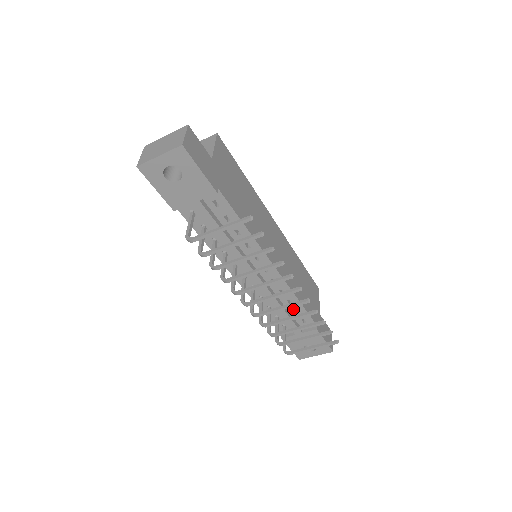
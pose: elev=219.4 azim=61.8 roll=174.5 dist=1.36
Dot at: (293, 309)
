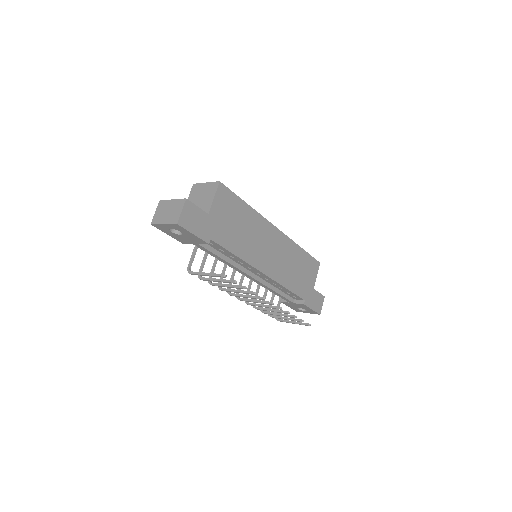
Dot at: (285, 291)
